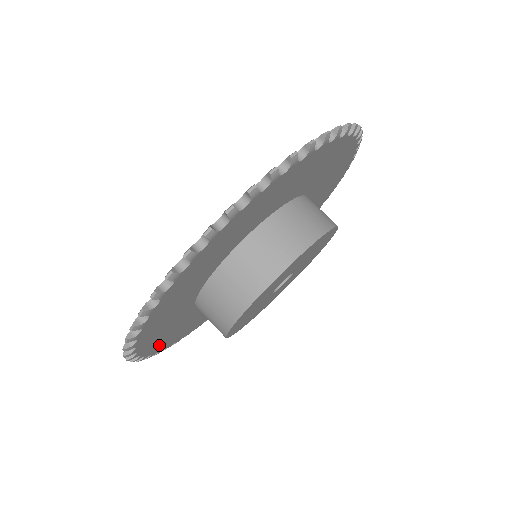
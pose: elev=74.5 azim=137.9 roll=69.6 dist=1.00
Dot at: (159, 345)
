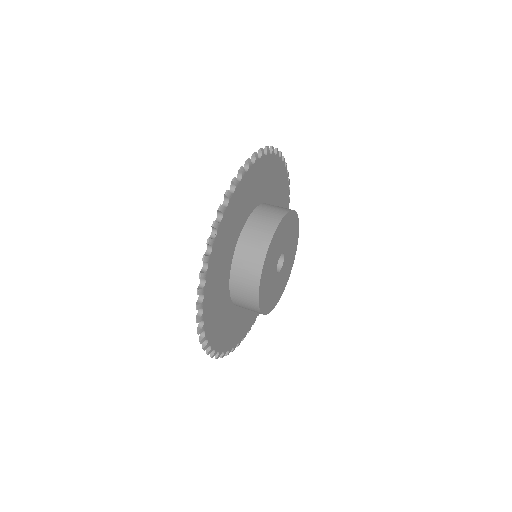
Dot at: occluded
